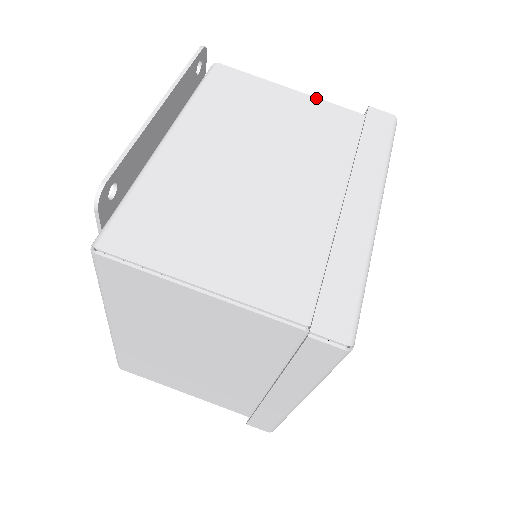
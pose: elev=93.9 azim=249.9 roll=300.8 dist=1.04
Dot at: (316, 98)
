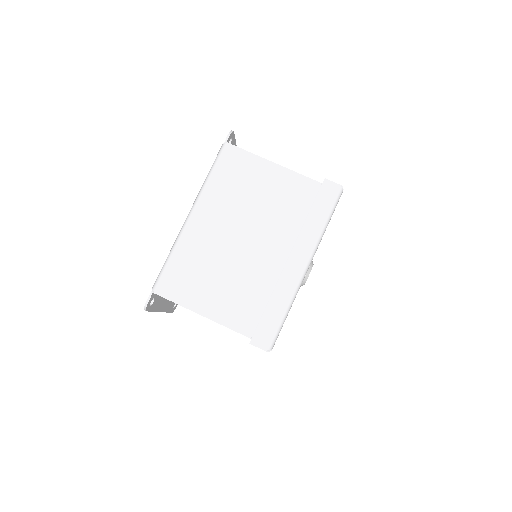
Dot at: occluded
